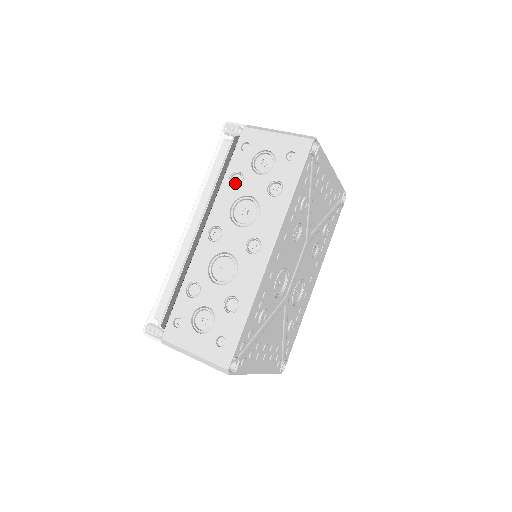
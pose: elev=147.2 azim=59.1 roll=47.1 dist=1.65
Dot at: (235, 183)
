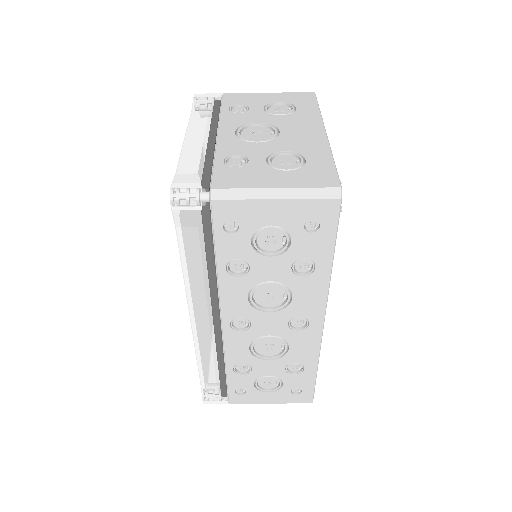
Dot at: (238, 271)
